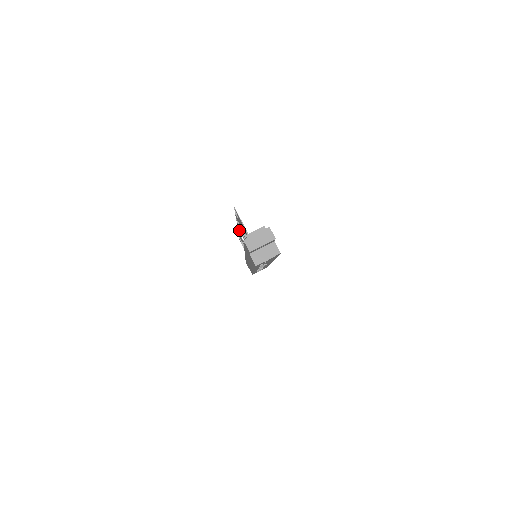
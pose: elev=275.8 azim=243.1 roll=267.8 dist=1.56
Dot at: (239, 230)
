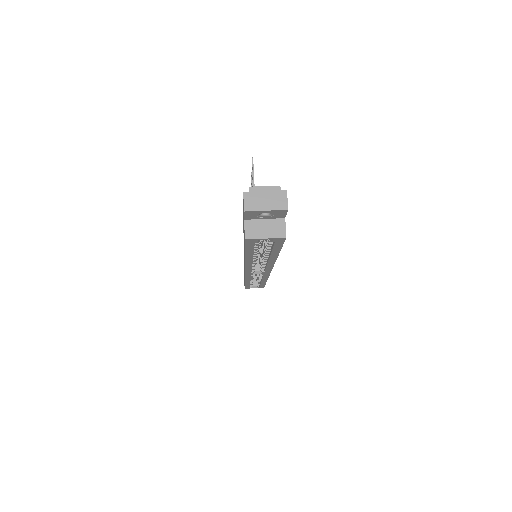
Dot at: occluded
